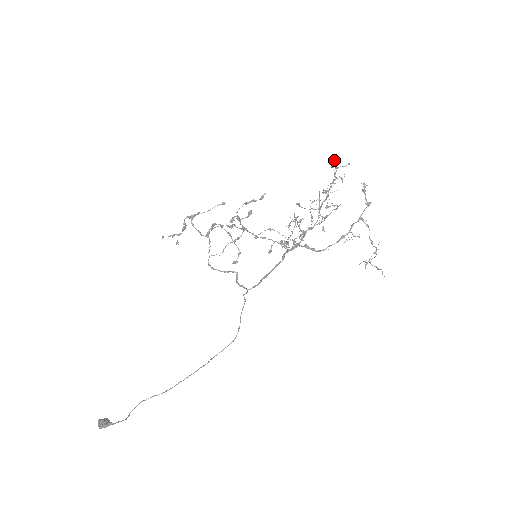
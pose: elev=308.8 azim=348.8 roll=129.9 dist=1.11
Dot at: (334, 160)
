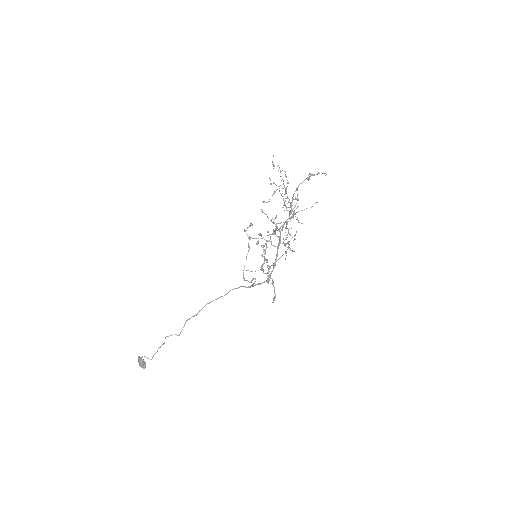
Dot at: occluded
